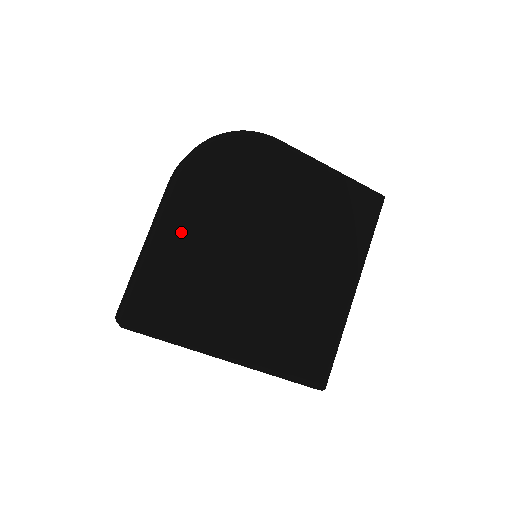
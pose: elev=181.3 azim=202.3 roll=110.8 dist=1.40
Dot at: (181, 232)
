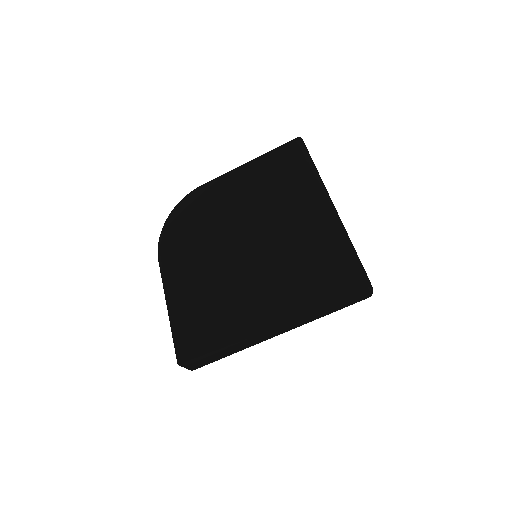
Dot at: (179, 282)
